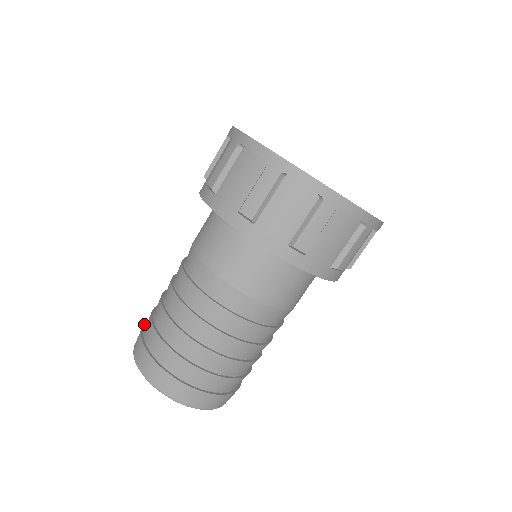
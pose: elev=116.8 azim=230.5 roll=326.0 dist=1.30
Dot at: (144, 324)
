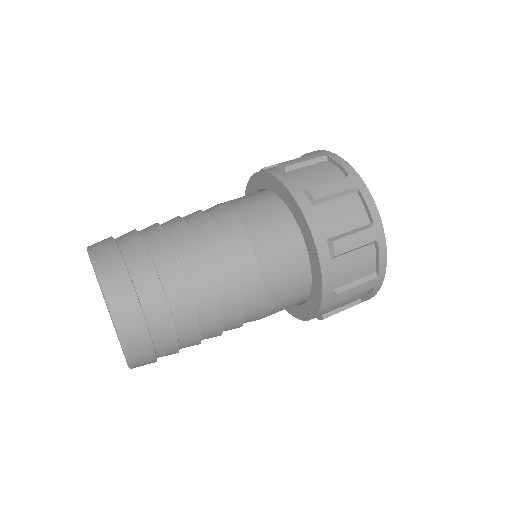
Dot at: occluded
